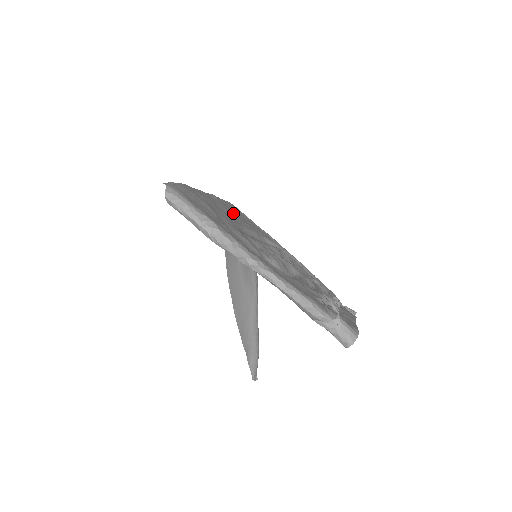
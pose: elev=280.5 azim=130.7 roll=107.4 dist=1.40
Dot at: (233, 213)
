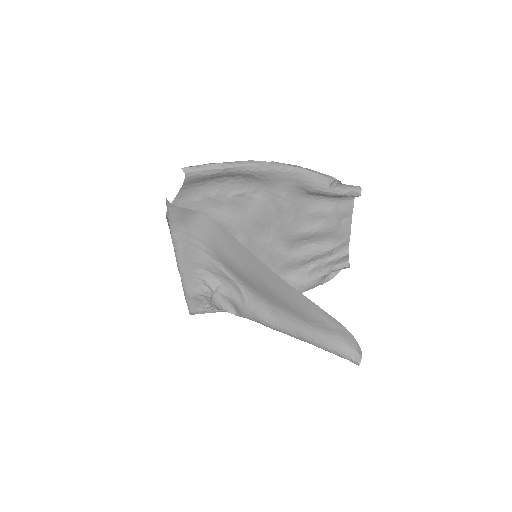
Dot at: occluded
